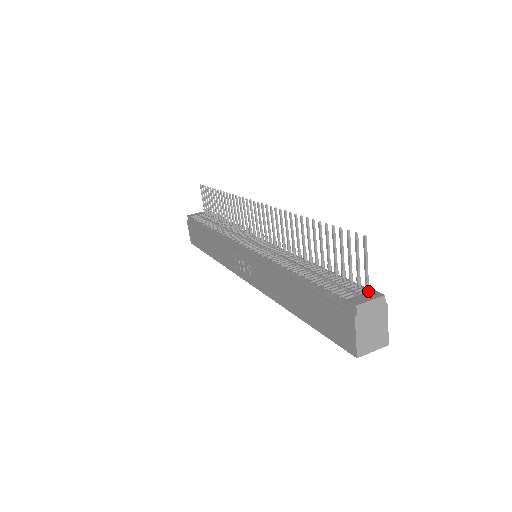
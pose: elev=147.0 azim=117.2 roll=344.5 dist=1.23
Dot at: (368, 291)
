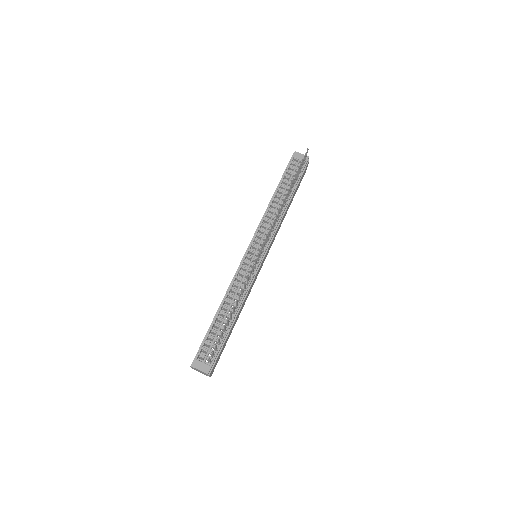
Dot at: (211, 363)
